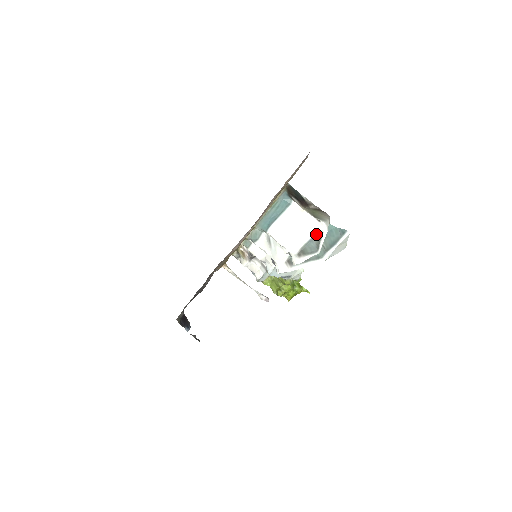
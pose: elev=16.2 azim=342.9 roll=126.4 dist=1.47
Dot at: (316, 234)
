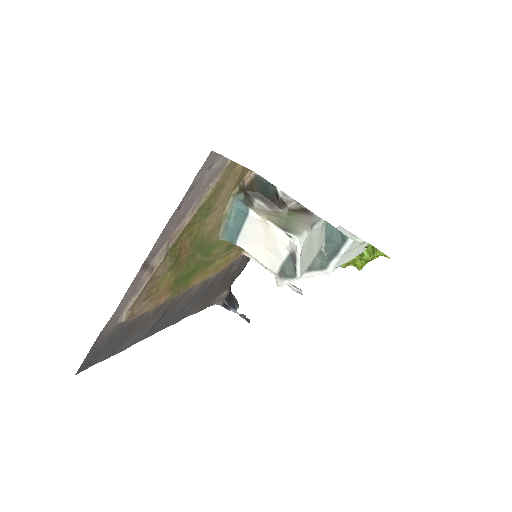
Dot at: (291, 252)
